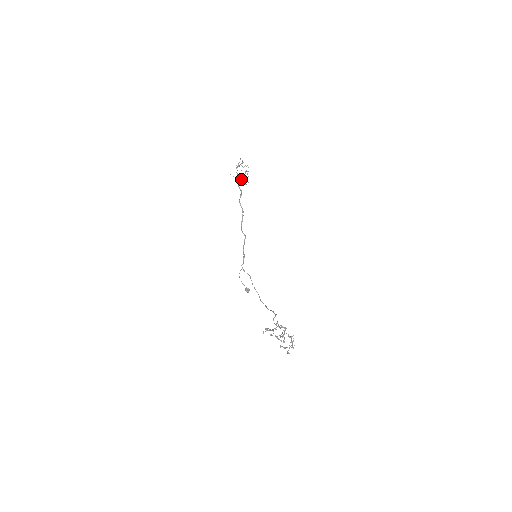
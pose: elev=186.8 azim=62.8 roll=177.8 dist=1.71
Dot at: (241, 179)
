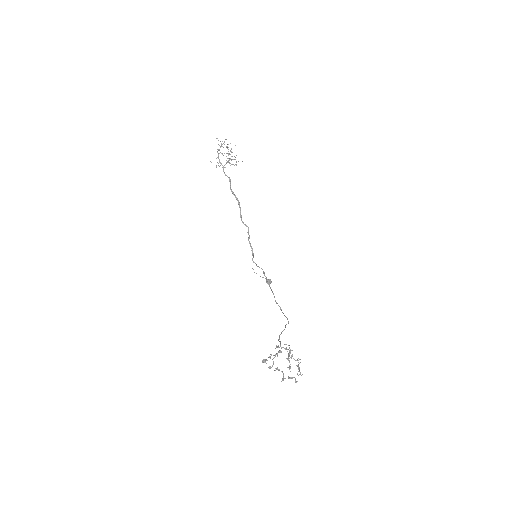
Dot at: occluded
